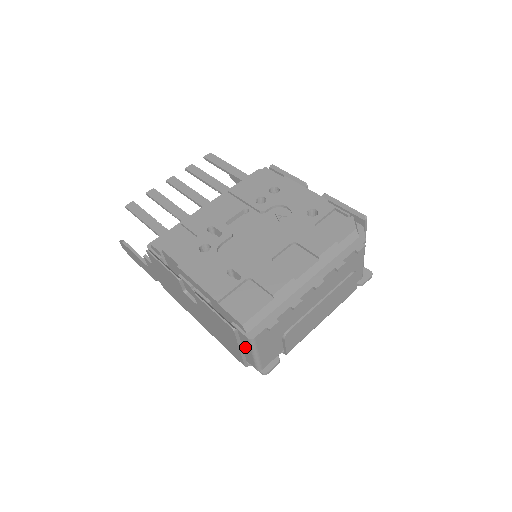
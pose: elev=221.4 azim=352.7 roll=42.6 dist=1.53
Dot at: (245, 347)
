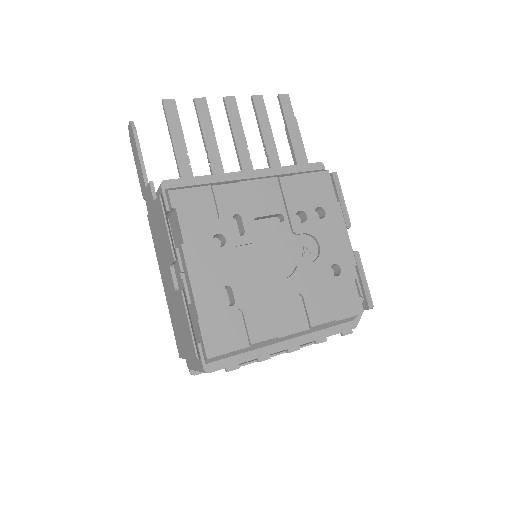
Dot at: occluded
